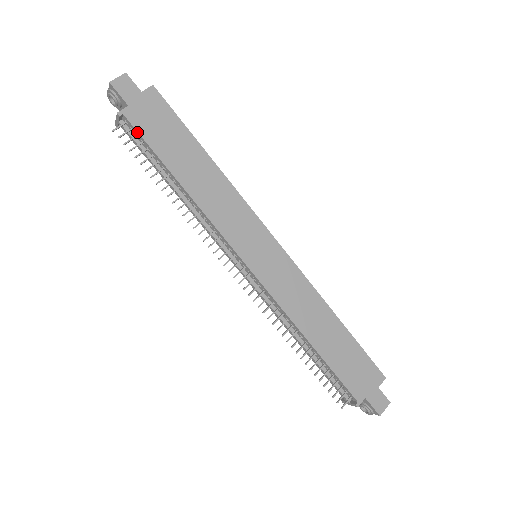
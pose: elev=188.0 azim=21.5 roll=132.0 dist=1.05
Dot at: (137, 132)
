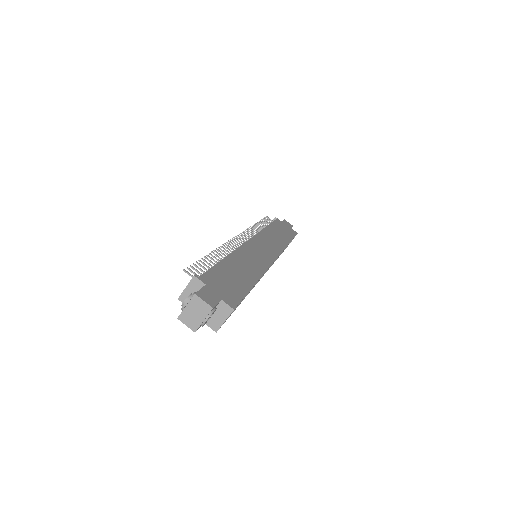
Dot at: (274, 221)
